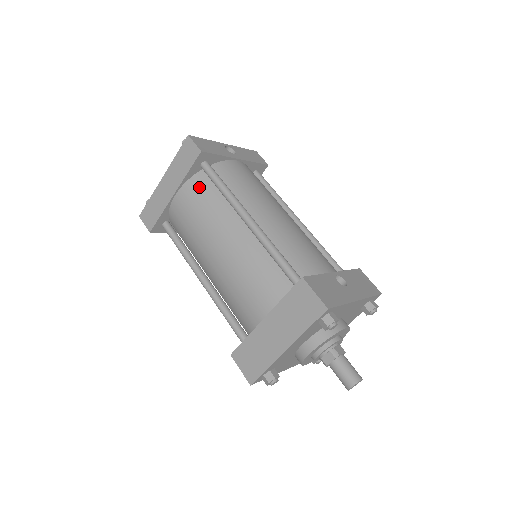
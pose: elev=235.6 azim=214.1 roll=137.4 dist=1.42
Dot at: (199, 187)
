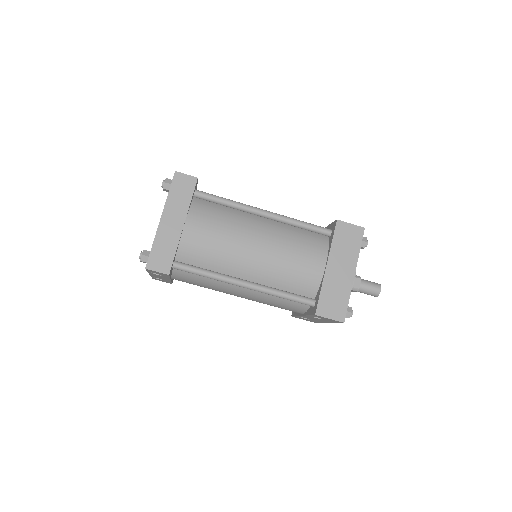
Dot at: (204, 210)
